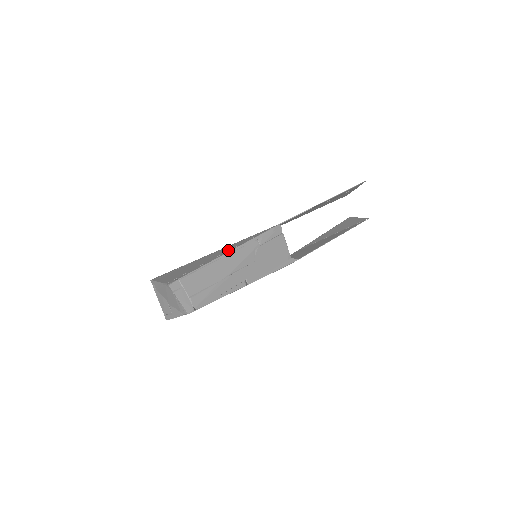
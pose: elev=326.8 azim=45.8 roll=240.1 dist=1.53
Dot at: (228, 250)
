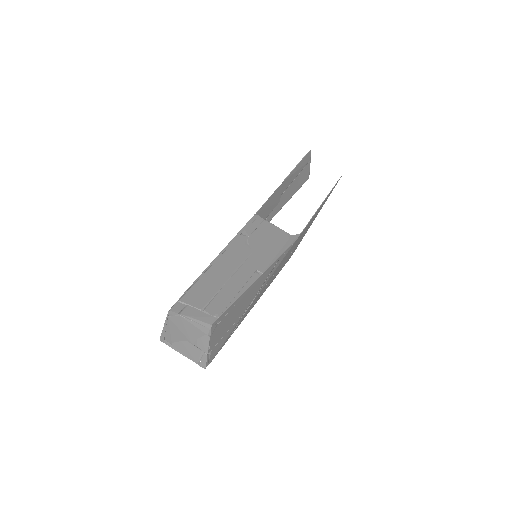
Dot at: occluded
